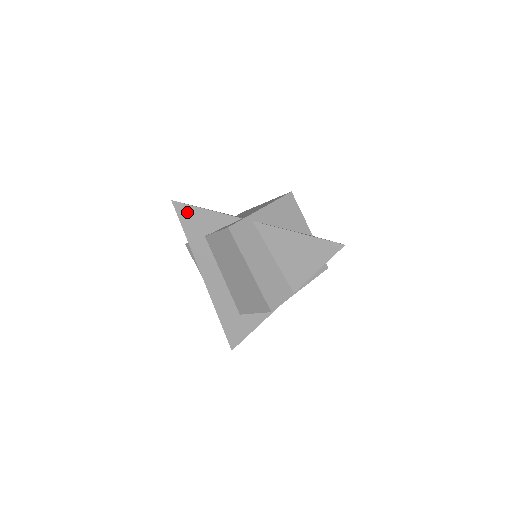
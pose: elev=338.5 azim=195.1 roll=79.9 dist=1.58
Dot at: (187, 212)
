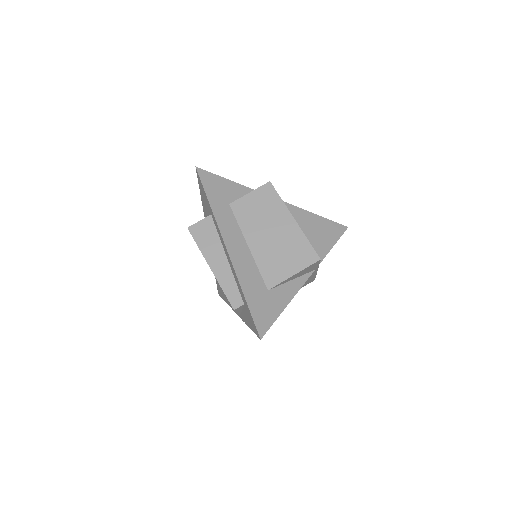
Dot at: (211, 180)
